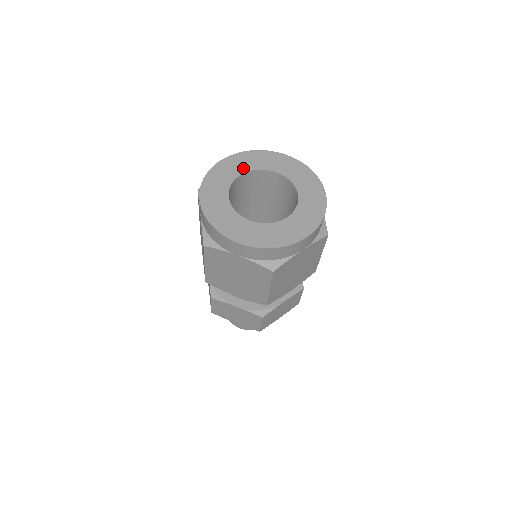
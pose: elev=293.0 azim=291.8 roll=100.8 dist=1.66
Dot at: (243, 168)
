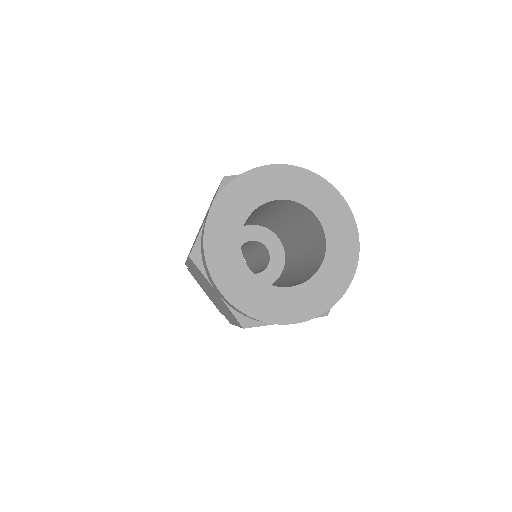
Dot at: (284, 191)
